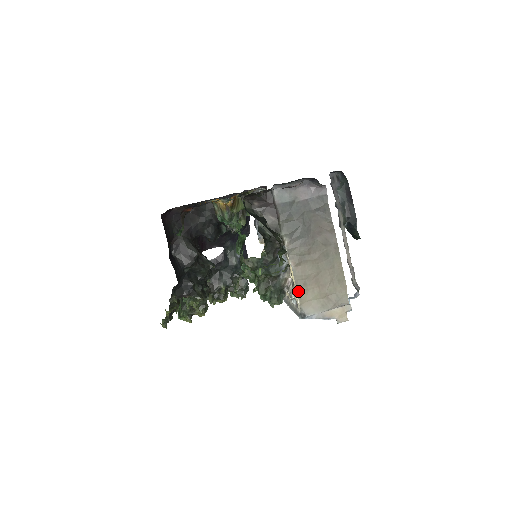
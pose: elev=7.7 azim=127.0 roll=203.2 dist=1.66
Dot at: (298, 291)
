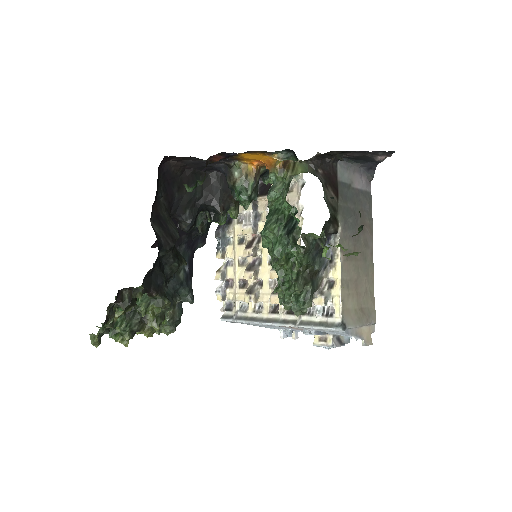
Dot at: (342, 293)
